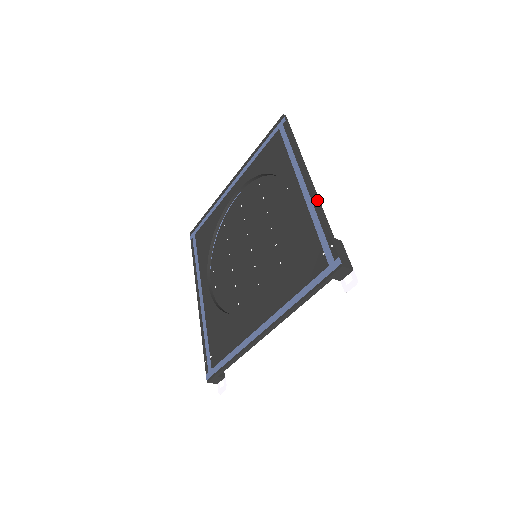
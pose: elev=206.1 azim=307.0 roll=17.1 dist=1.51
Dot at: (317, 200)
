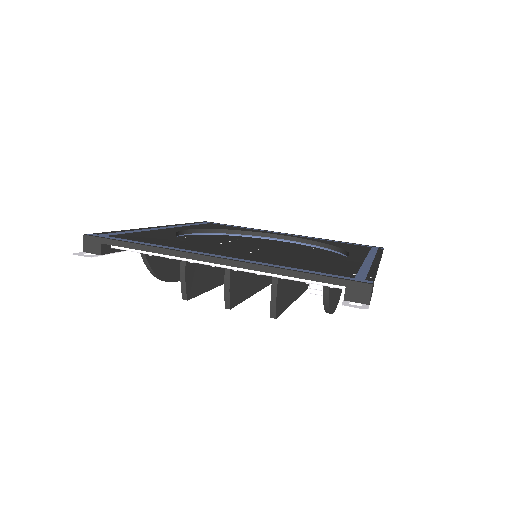
Dot at: occluded
